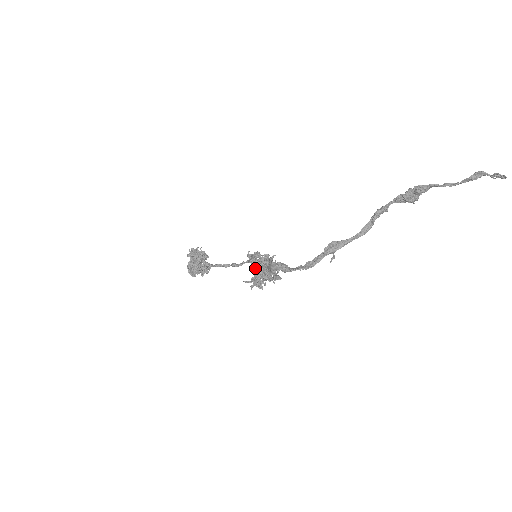
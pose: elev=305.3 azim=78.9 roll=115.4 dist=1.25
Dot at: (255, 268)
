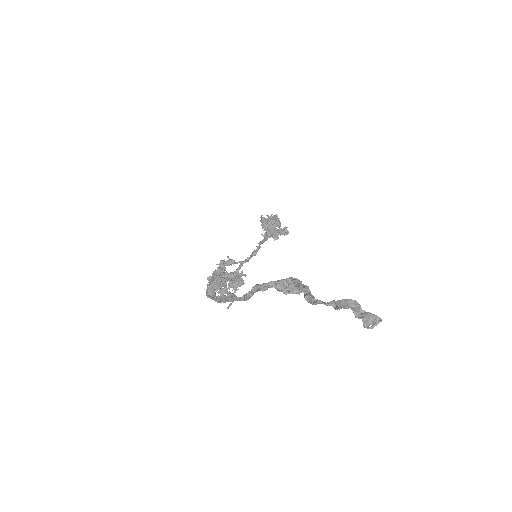
Dot at: occluded
